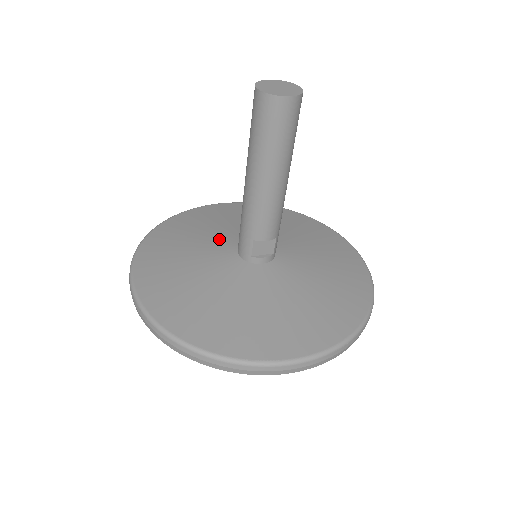
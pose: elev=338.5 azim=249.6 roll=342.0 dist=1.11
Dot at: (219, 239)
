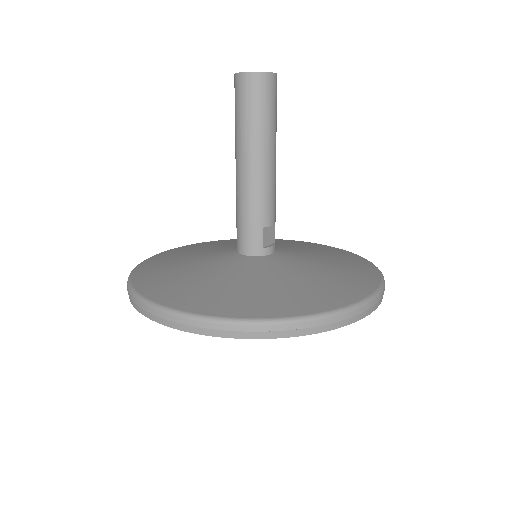
Dot at: (211, 257)
